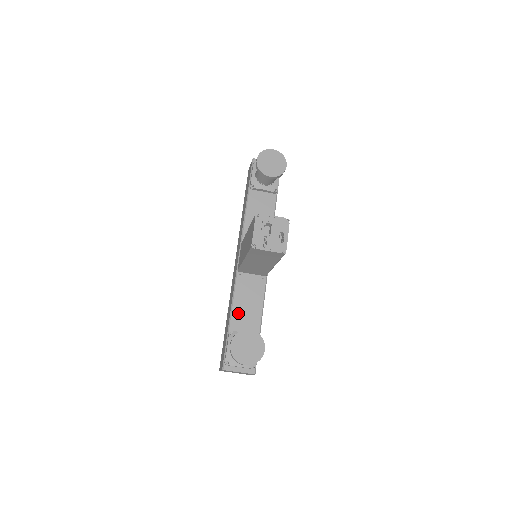
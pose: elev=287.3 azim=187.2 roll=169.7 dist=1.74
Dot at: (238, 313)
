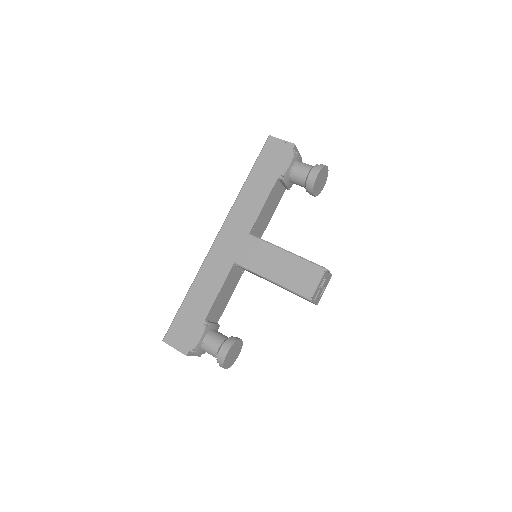
Dot at: (217, 303)
